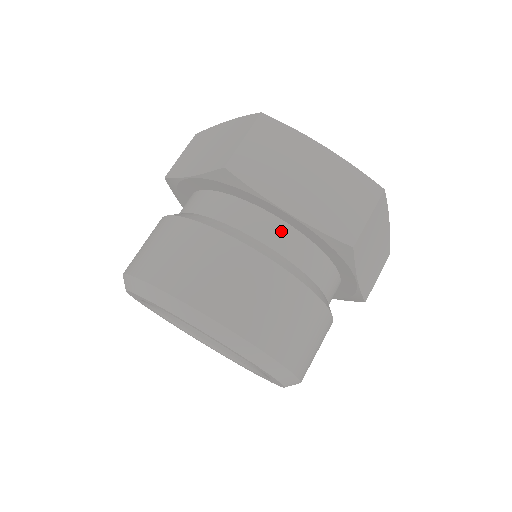
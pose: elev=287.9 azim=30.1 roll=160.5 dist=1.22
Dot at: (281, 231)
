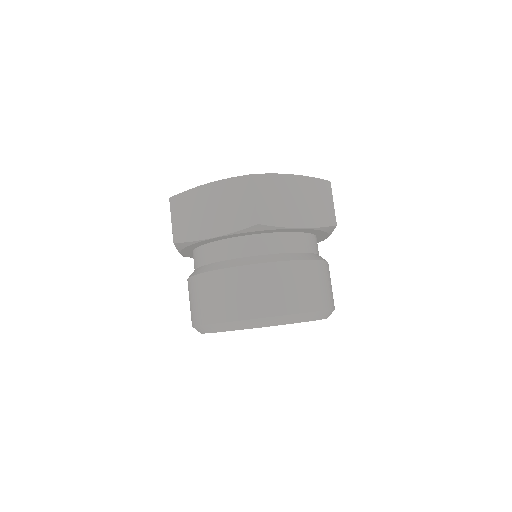
Dot at: (296, 239)
